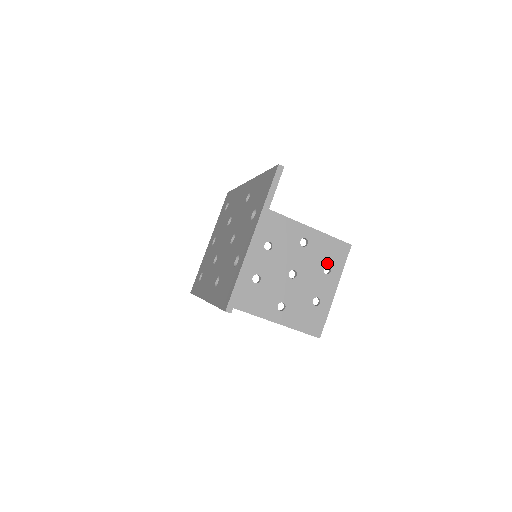
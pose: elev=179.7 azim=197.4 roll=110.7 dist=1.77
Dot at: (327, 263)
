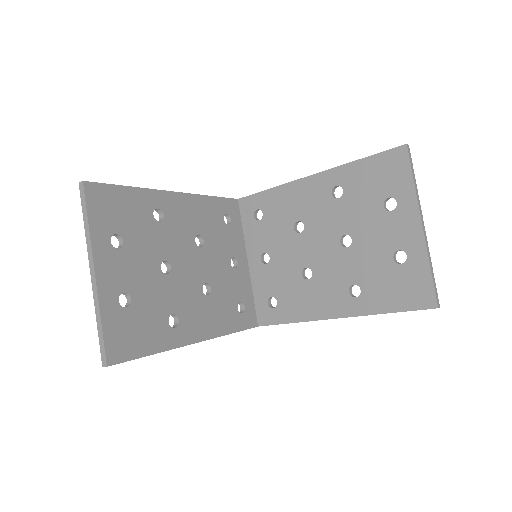
Dot at: (384, 195)
